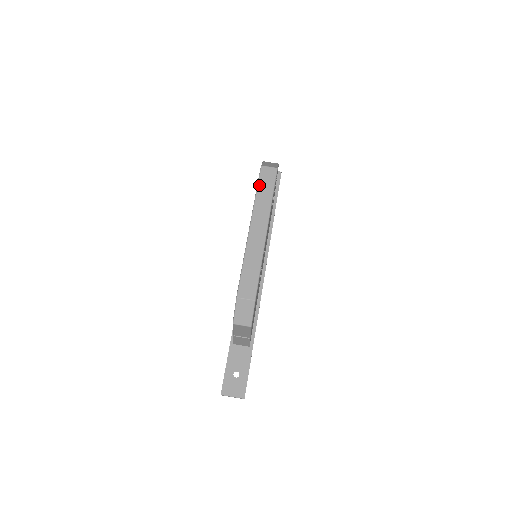
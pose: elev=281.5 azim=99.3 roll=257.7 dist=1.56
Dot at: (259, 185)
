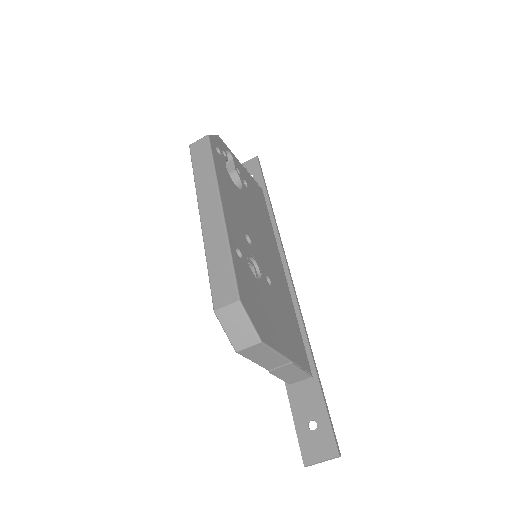
Dot at: (194, 166)
